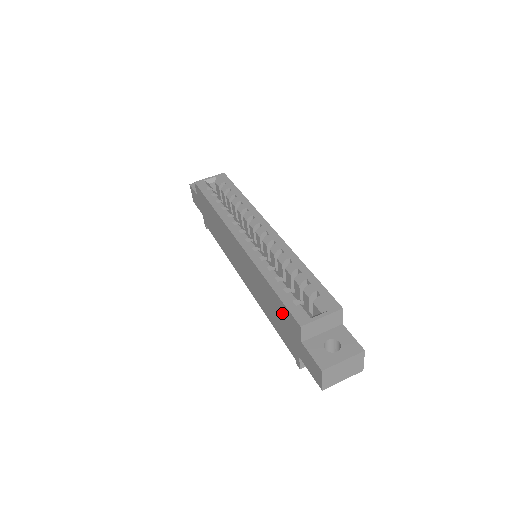
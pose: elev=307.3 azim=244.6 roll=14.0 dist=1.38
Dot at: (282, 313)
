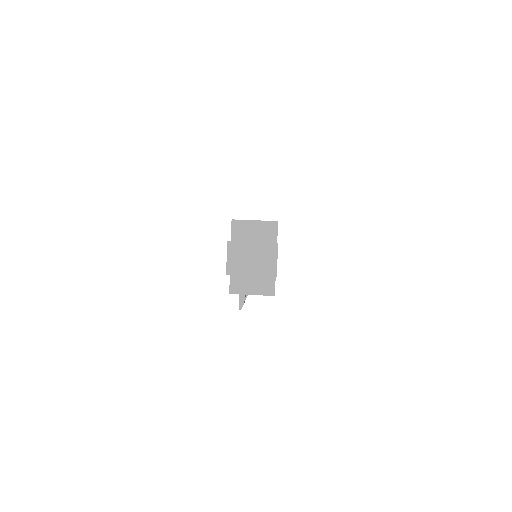
Dot at: occluded
